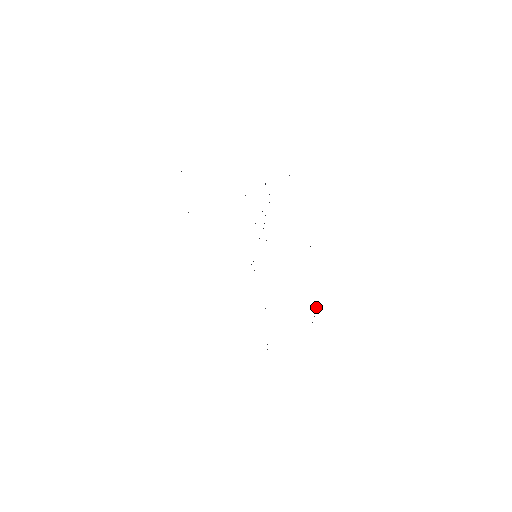
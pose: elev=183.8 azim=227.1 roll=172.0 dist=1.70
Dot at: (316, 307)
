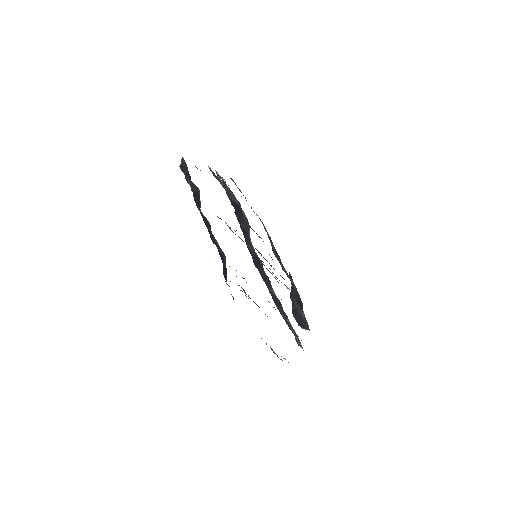
Dot at: (292, 303)
